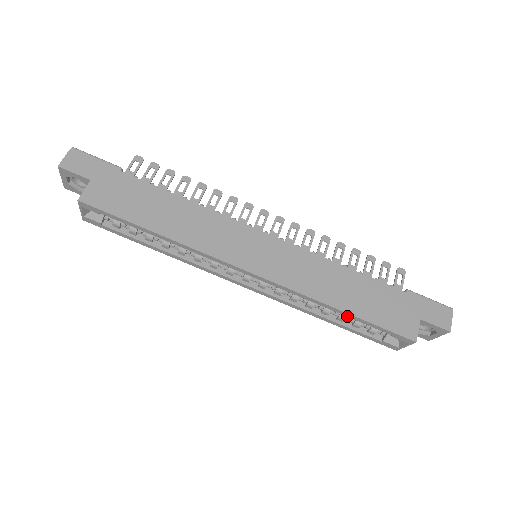
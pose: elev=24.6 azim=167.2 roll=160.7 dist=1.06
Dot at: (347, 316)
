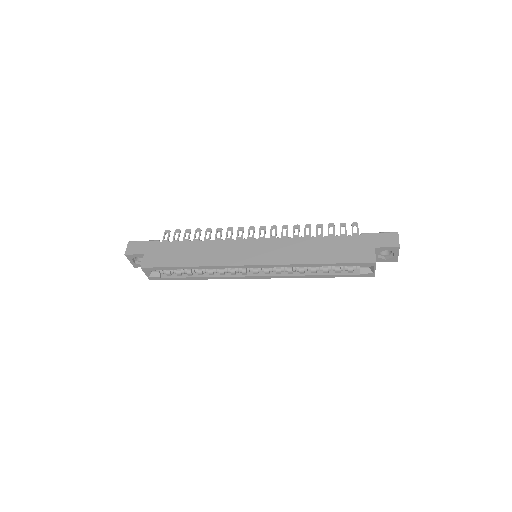
Dot at: occluded
